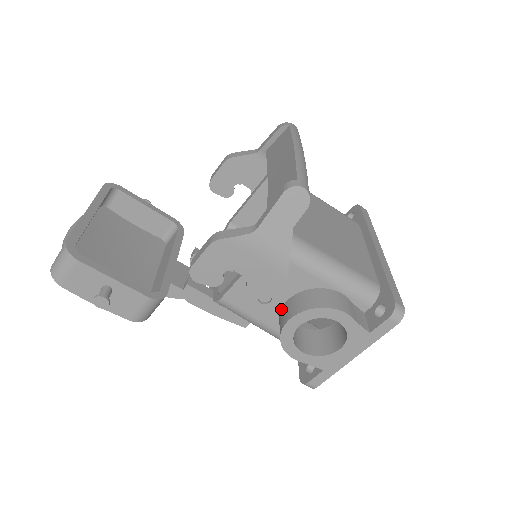
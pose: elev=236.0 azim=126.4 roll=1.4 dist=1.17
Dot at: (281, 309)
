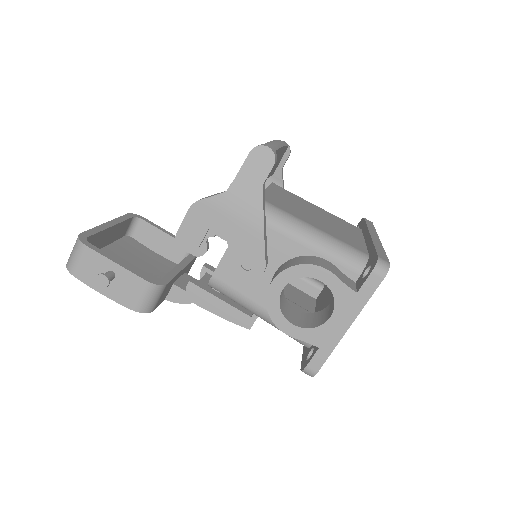
Dot at: occluded
